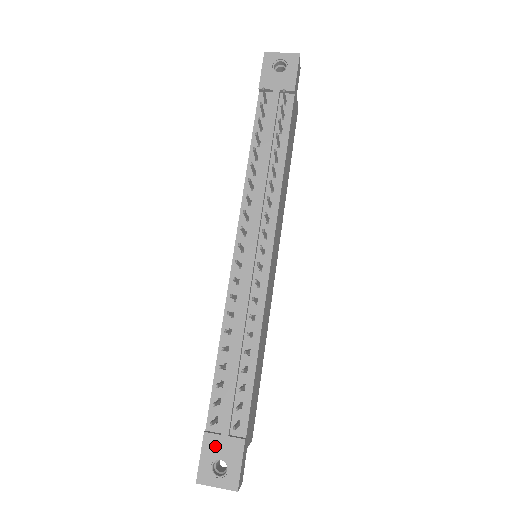
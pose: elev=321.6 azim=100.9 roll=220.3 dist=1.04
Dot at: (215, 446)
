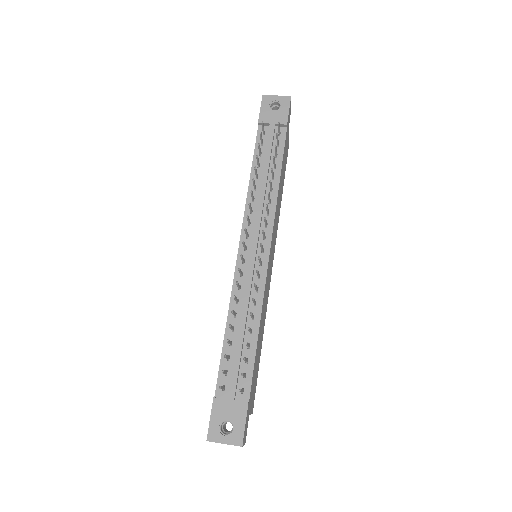
Dot at: (223, 409)
